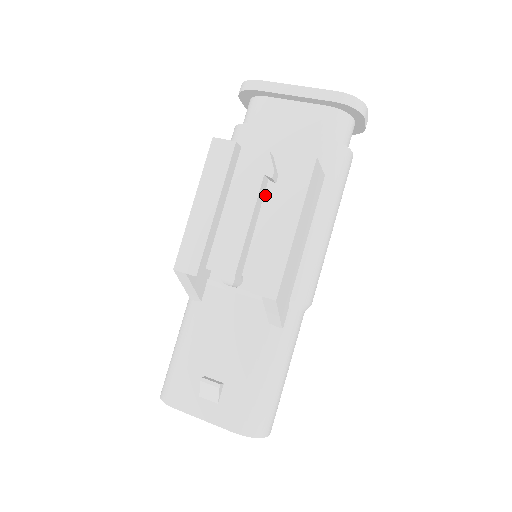
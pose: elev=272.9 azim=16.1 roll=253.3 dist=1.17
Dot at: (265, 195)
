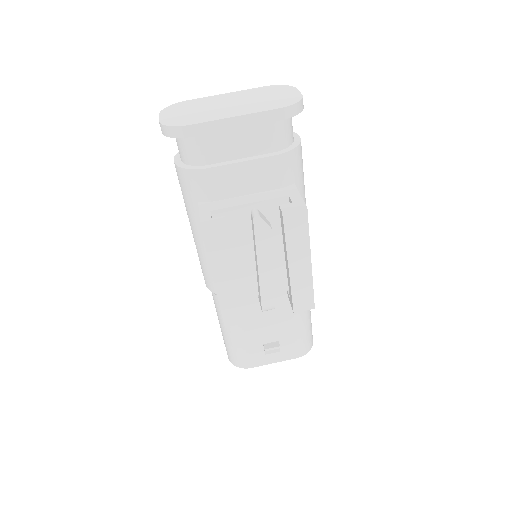
Dot at: occluded
